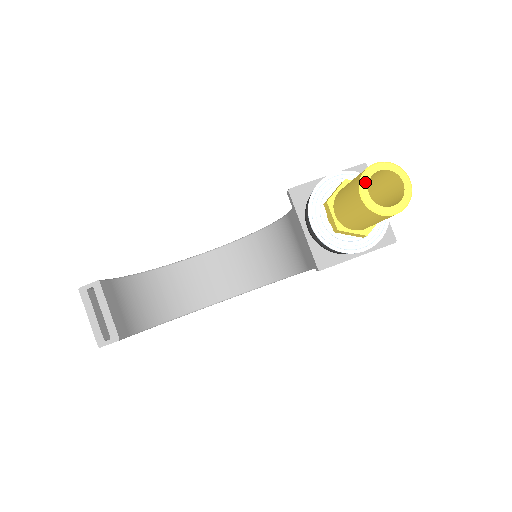
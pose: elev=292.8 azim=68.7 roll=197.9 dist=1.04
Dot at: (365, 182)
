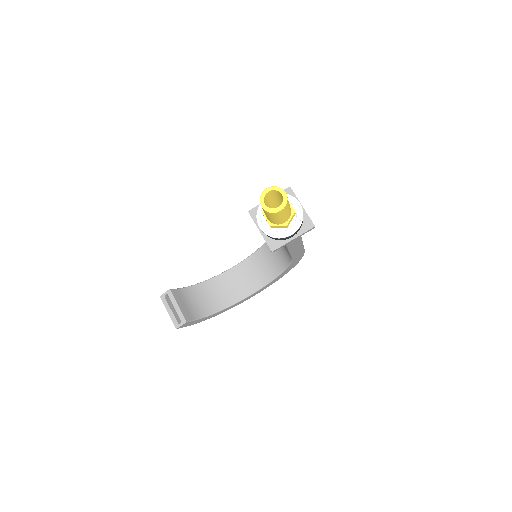
Dot at: (262, 199)
